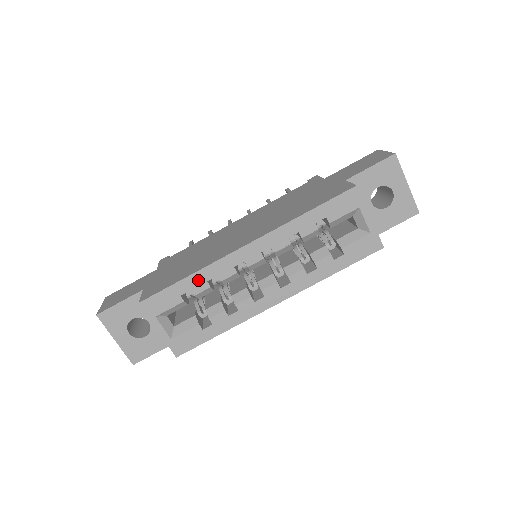
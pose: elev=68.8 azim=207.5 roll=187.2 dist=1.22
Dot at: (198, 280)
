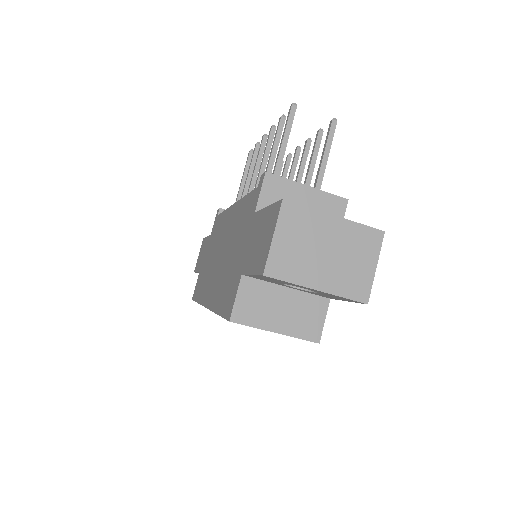
Dot at: occluded
